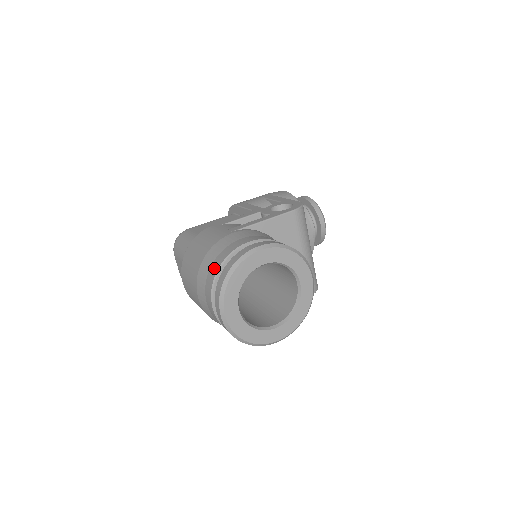
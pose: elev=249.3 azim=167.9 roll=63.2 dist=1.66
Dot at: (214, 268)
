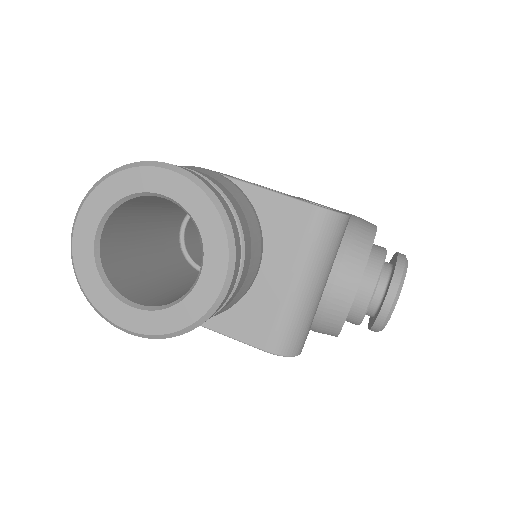
Dot at: occluded
